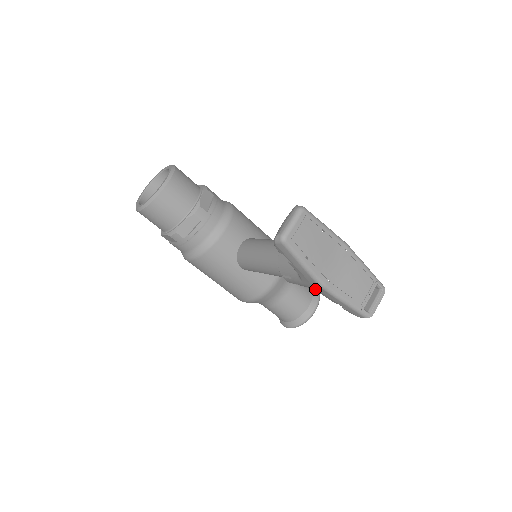
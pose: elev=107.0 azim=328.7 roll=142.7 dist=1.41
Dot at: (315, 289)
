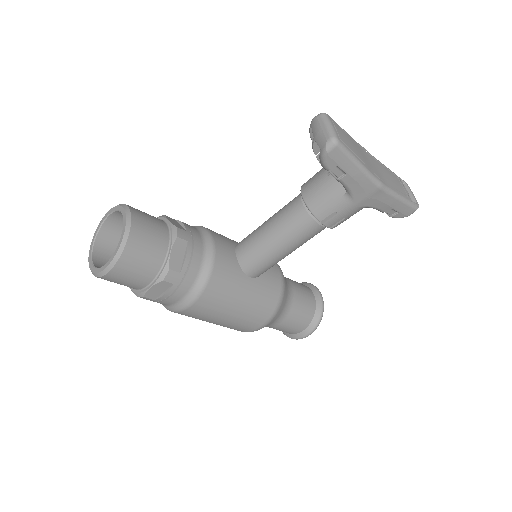
Dot at: (369, 201)
